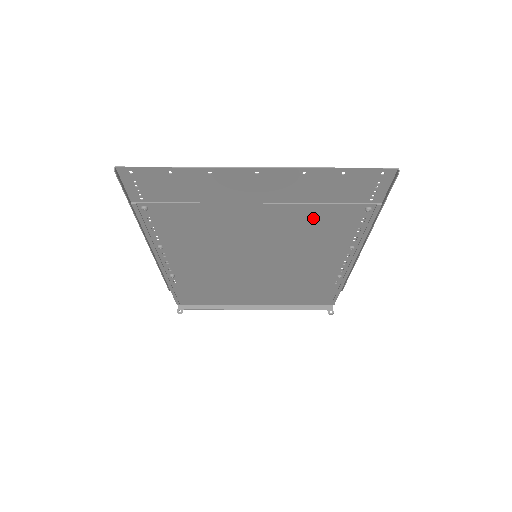
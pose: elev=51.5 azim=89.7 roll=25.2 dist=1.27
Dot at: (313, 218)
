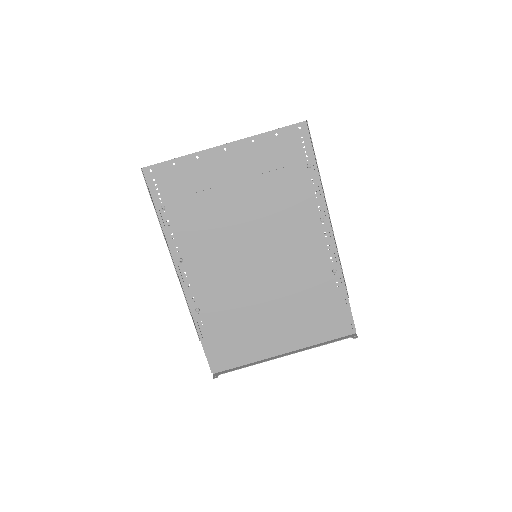
Dot at: (278, 189)
